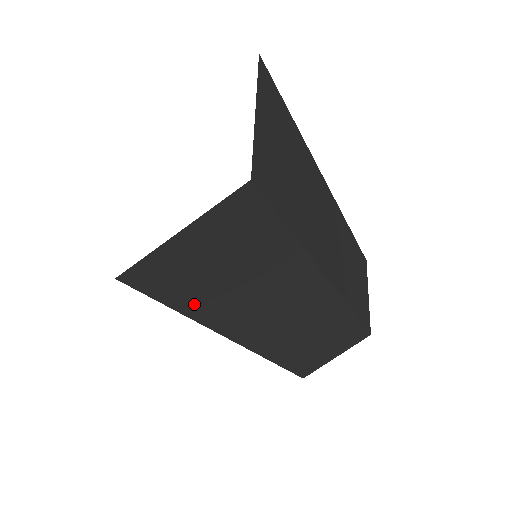
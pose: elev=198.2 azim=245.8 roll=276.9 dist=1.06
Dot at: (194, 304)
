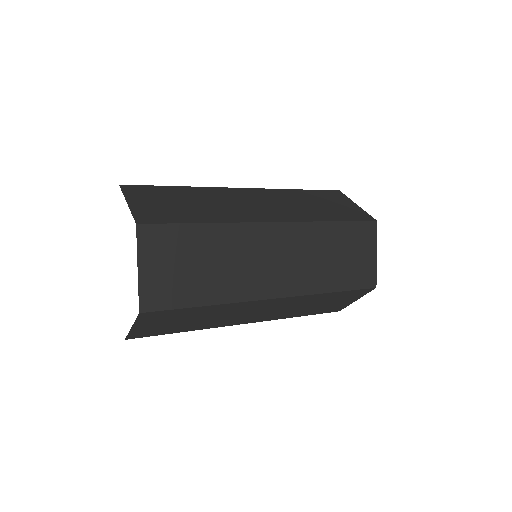
Dot at: (180, 330)
